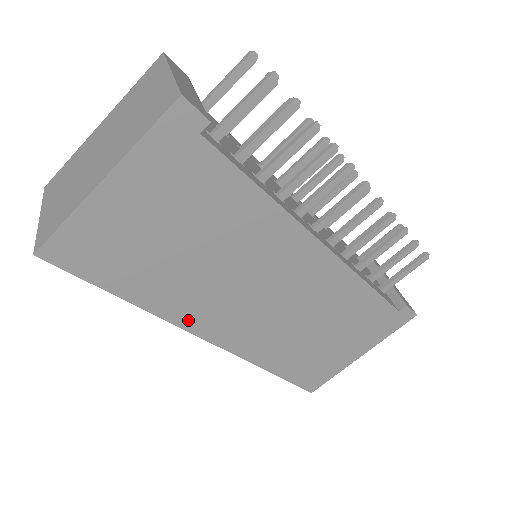
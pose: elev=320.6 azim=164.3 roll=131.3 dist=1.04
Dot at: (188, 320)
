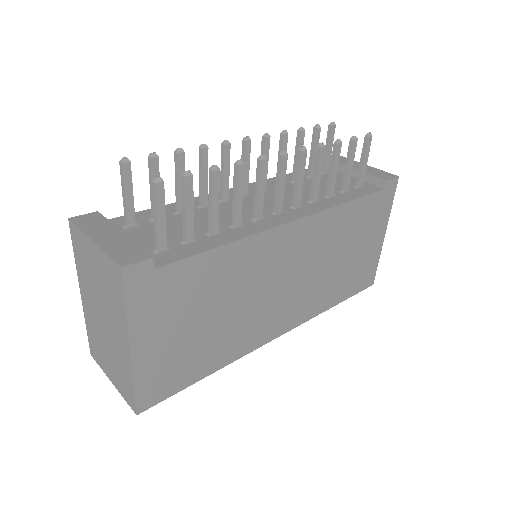
Dot at: (256, 342)
